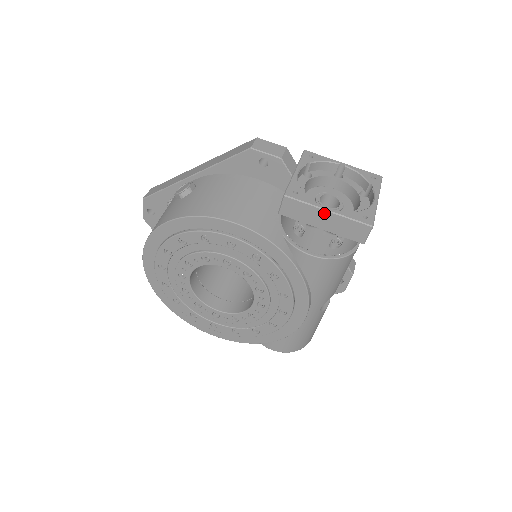
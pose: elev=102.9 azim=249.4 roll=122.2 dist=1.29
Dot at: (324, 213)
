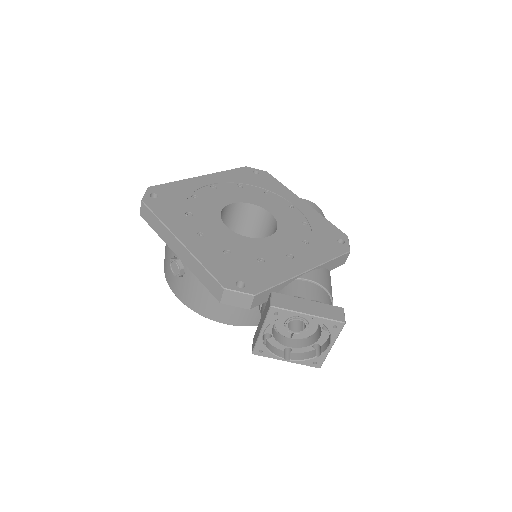
Dot at: (284, 359)
